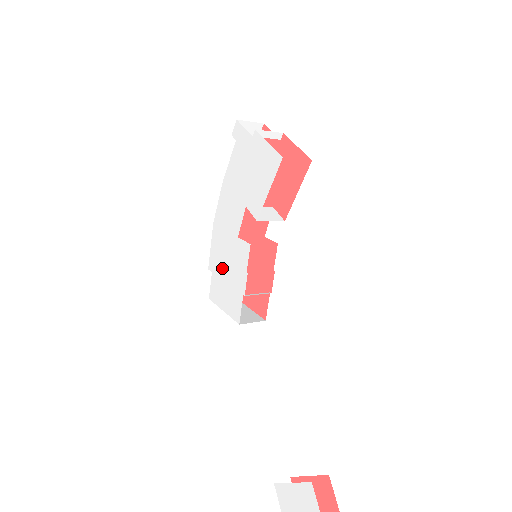
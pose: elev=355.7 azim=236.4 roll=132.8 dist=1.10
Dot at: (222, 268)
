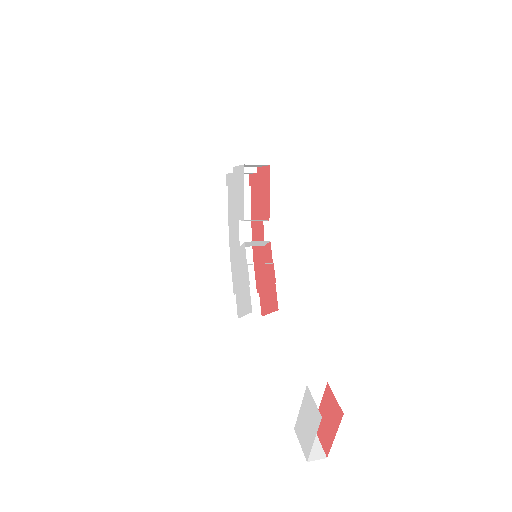
Dot at: (238, 282)
